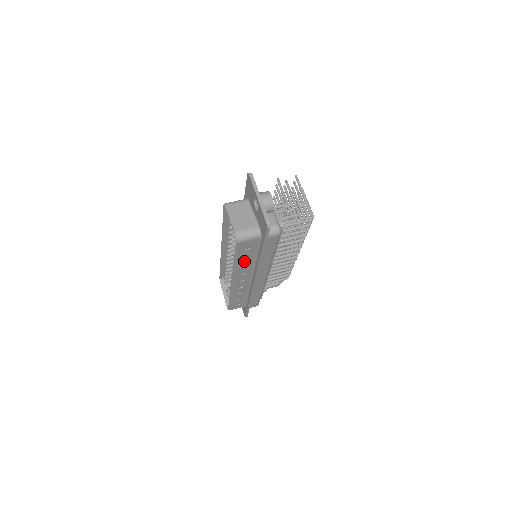
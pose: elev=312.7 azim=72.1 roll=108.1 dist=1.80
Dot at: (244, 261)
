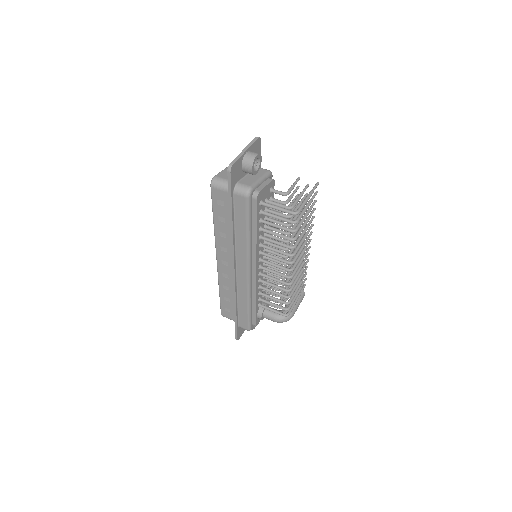
Dot at: (222, 226)
